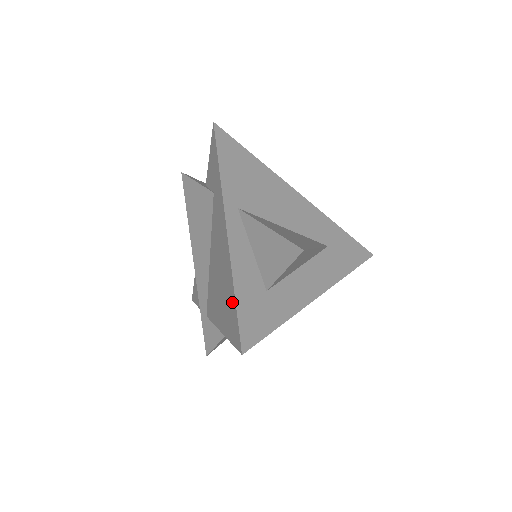
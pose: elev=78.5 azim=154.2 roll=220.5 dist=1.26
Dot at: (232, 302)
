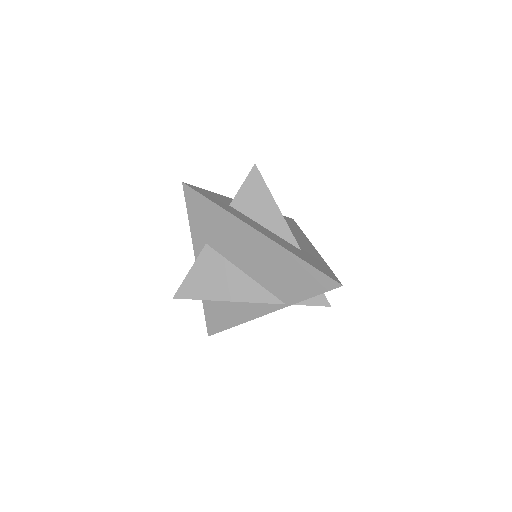
Dot at: occluded
